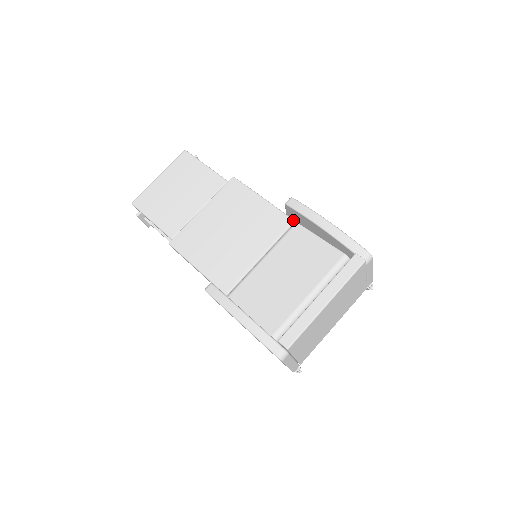
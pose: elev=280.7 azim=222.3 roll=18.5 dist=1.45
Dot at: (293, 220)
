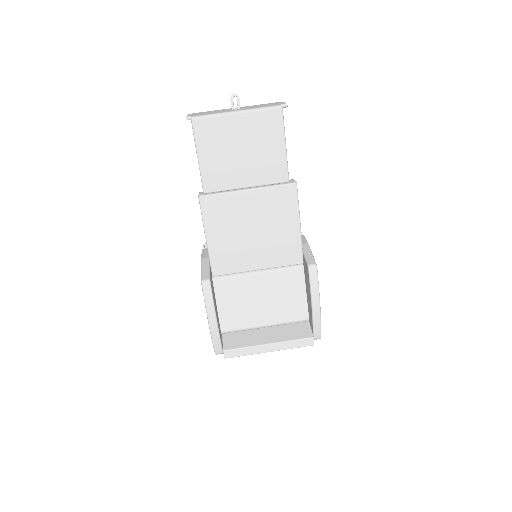
Dot at: (303, 262)
